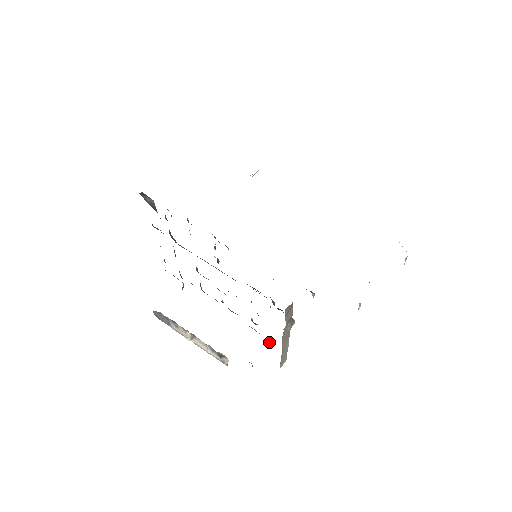
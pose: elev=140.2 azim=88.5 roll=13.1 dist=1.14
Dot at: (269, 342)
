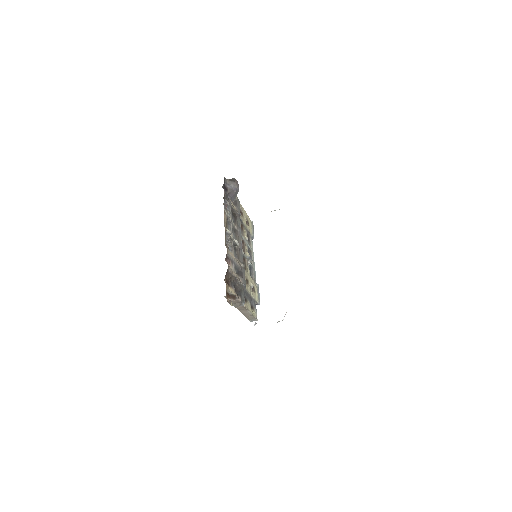
Dot at: (259, 304)
